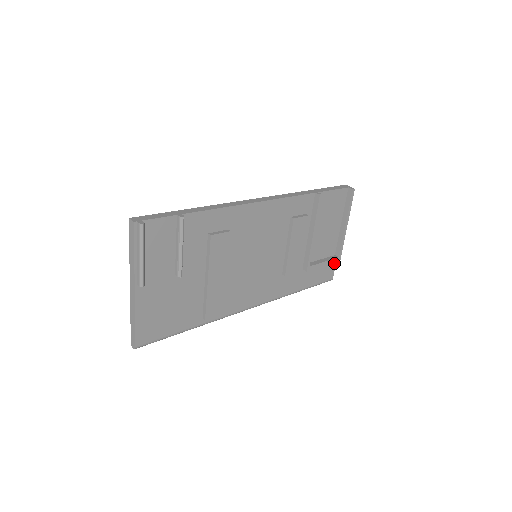
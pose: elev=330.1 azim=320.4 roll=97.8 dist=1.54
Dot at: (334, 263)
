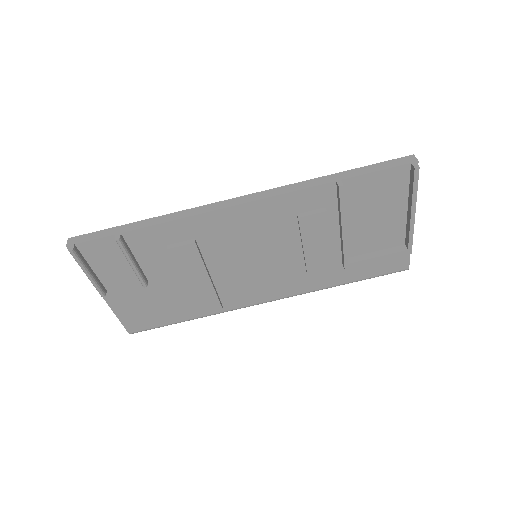
Dot at: occluded
